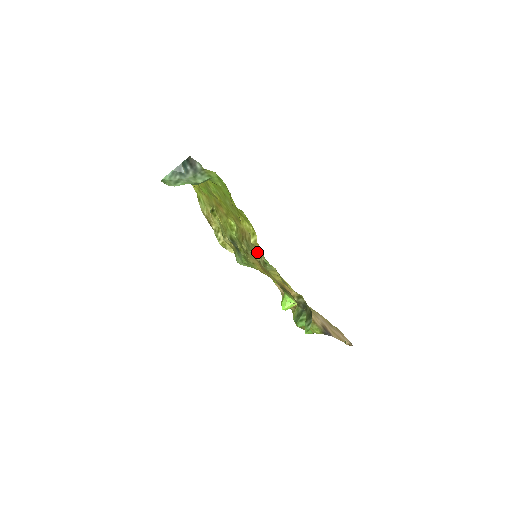
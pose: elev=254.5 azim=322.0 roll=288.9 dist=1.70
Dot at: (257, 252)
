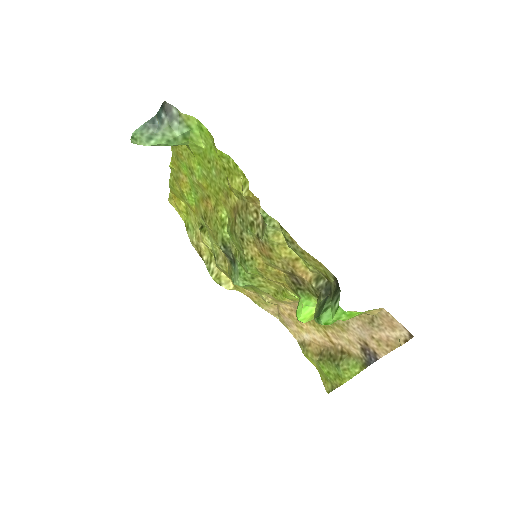
Dot at: (253, 221)
